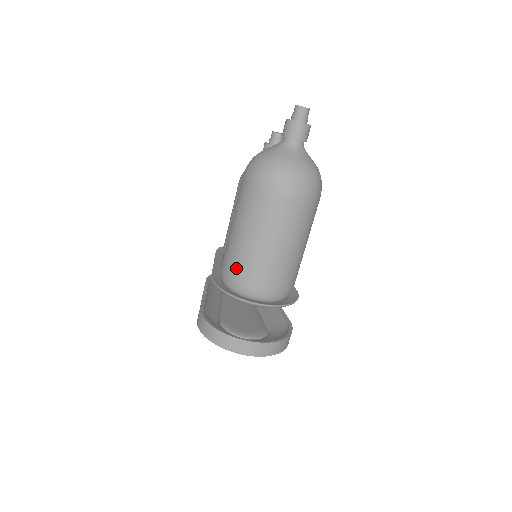
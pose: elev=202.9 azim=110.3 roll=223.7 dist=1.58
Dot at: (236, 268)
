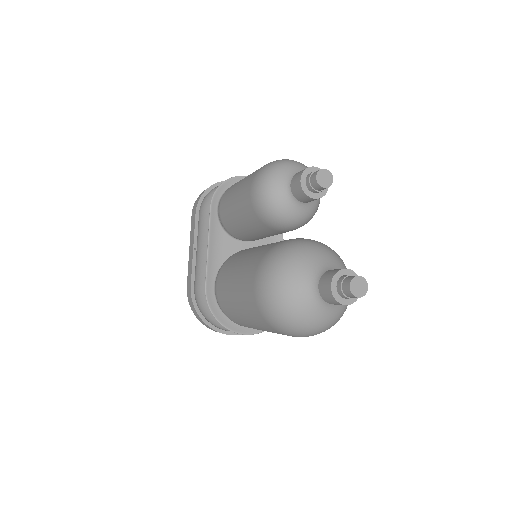
Dot at: (232, 318)
